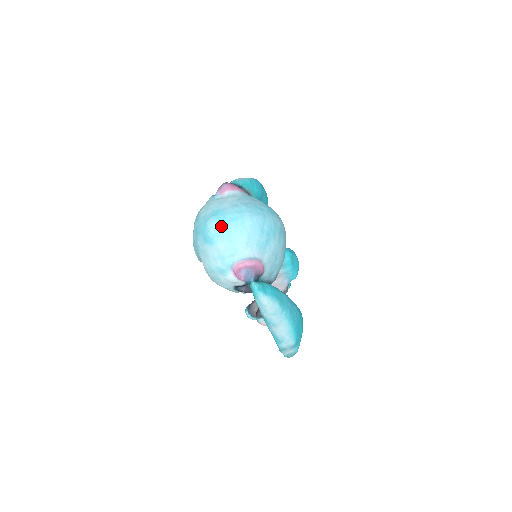
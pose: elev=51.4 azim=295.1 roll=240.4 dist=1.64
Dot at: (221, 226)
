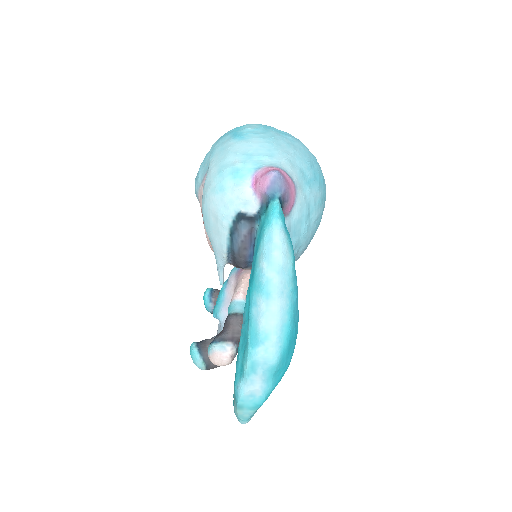
Dot at: (264, 129)
